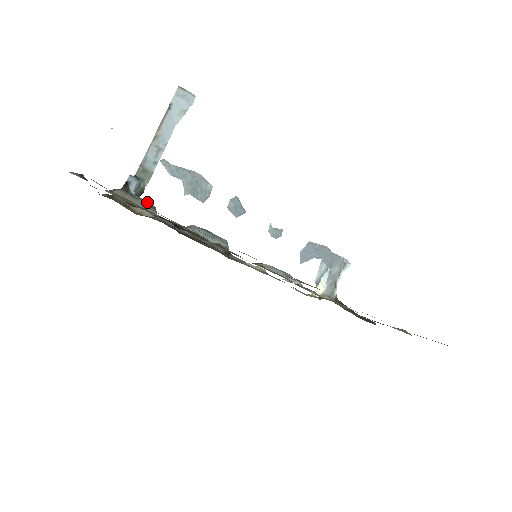
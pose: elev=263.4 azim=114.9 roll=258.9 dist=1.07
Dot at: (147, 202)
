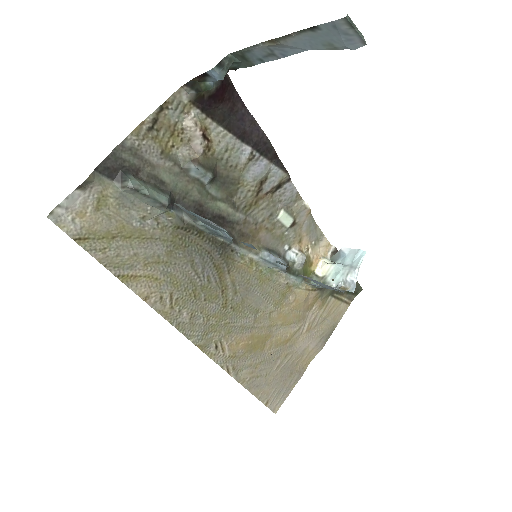
Dot at: (158, 202)
